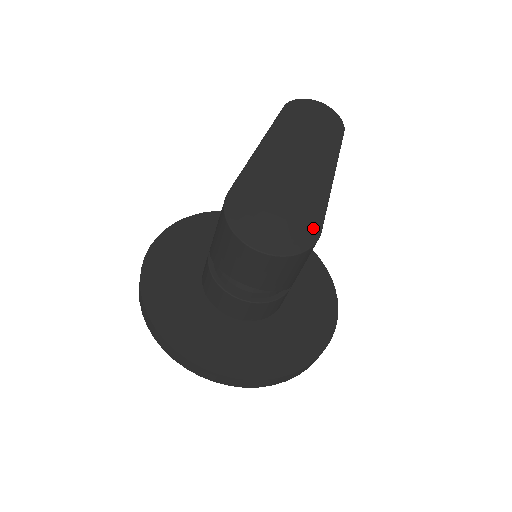
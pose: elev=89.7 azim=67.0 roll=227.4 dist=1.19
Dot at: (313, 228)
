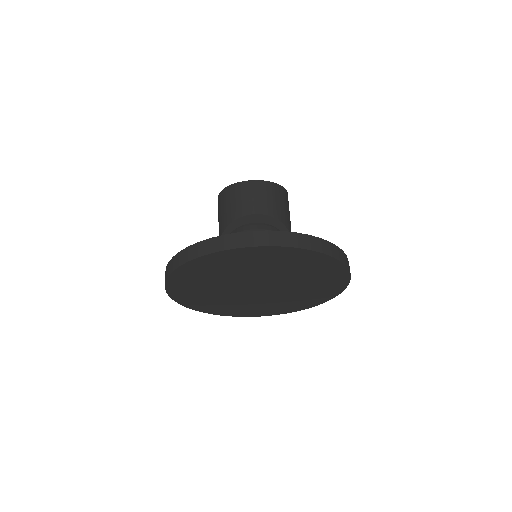
Dot at: occluded
